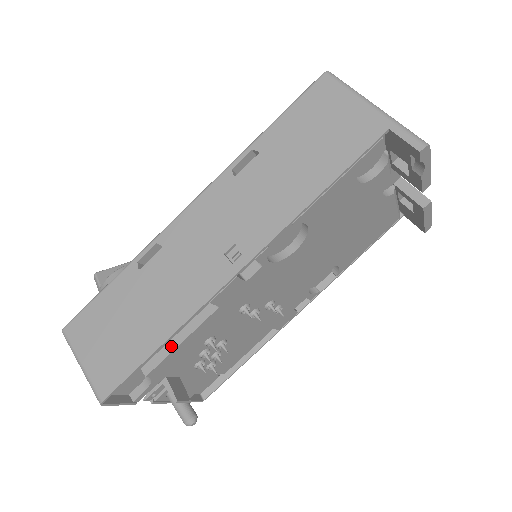
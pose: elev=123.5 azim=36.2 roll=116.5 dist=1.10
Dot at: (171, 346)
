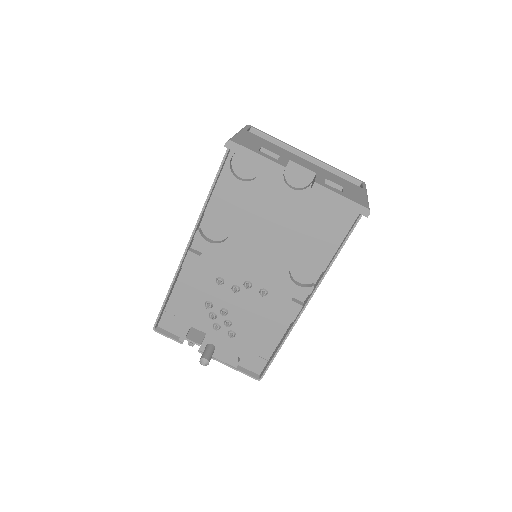
Dot at: (181, 300)
